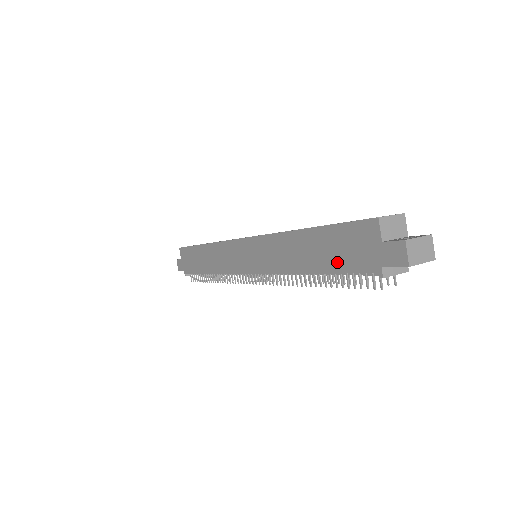
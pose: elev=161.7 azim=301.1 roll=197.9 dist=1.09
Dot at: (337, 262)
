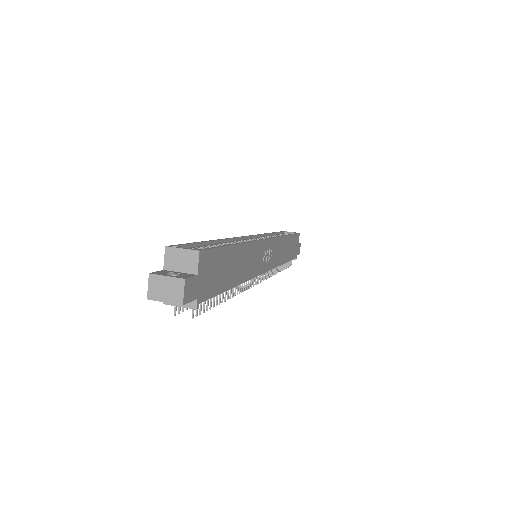
Dot at: occluded
